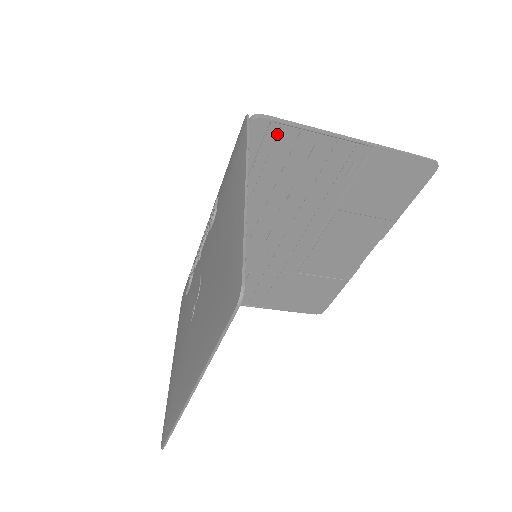
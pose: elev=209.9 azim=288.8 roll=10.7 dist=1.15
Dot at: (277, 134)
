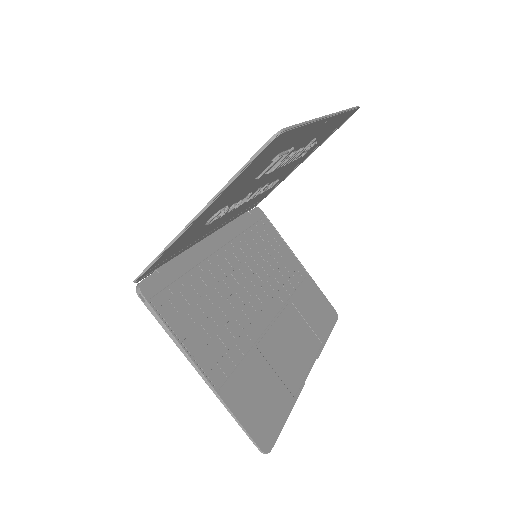
Dot at: (267, 224)
